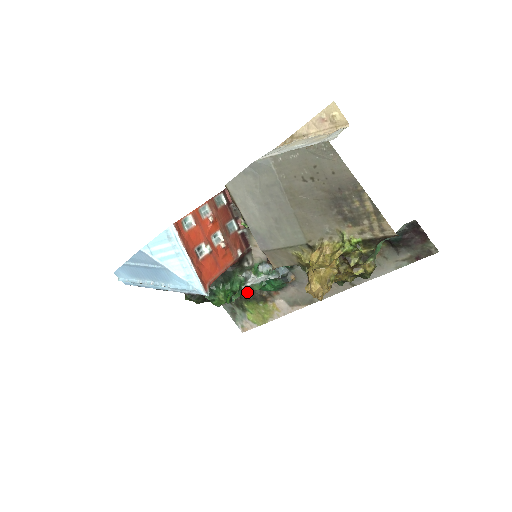
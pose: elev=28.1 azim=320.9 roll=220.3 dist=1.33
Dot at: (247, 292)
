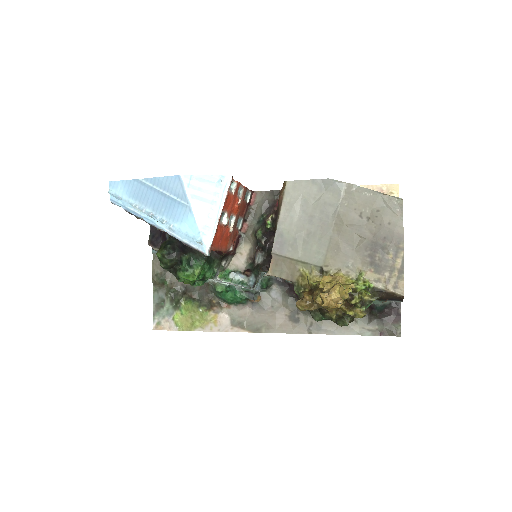
Dot at: (198, 290)
